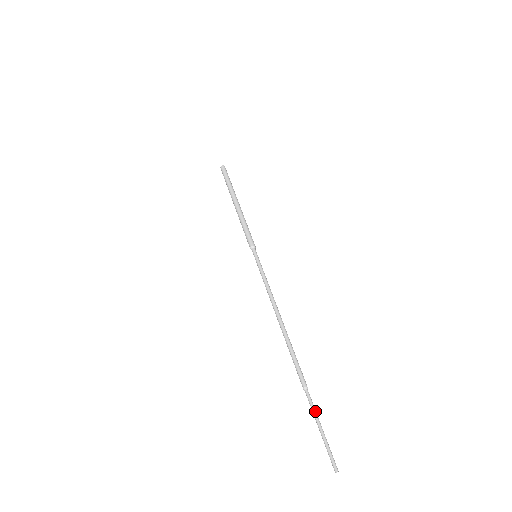
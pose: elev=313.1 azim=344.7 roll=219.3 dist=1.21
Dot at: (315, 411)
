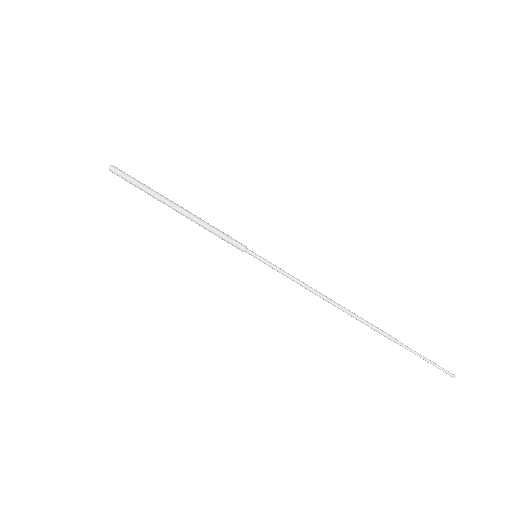
Dot at: (414, 351)
